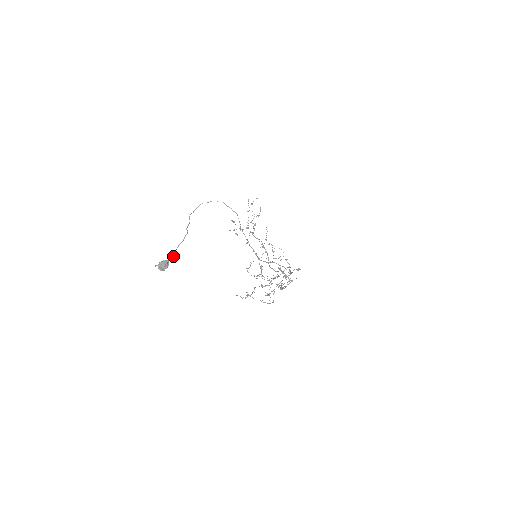
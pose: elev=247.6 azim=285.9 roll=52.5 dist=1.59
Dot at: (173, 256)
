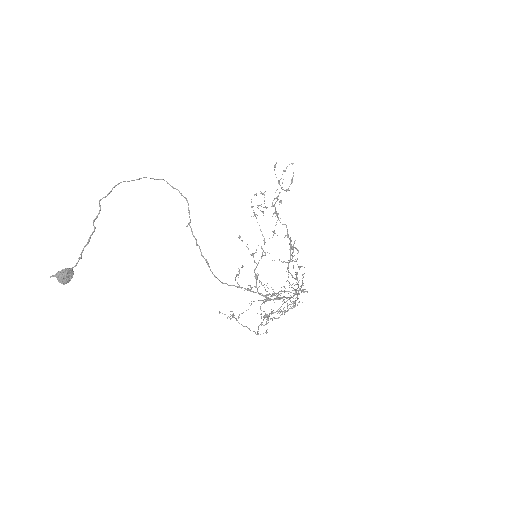
Dot at: (76, 264)
